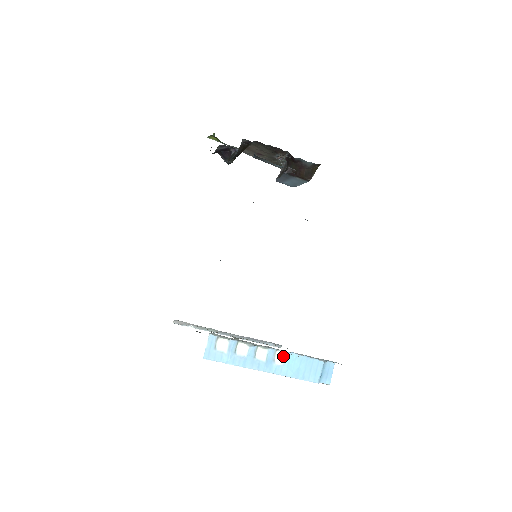
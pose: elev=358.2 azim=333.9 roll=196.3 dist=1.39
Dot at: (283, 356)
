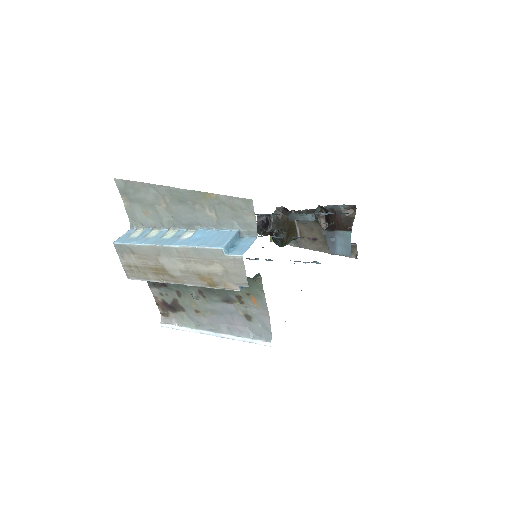
Dot at: (192, 234)
